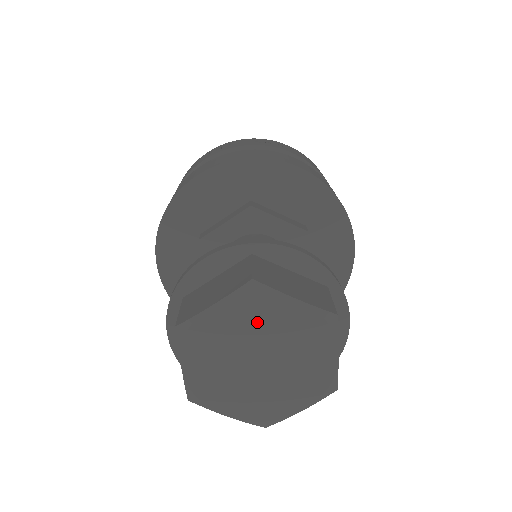
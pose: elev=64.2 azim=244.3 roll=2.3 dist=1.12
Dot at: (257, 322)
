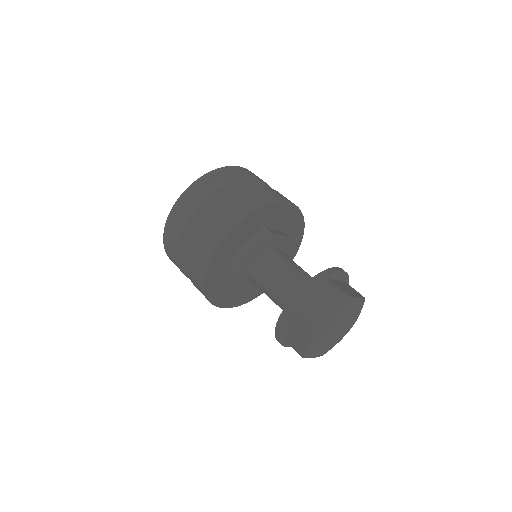
Dot at: (343, 313)
